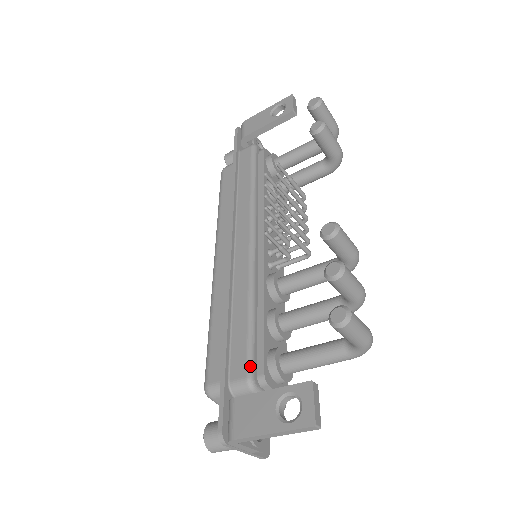
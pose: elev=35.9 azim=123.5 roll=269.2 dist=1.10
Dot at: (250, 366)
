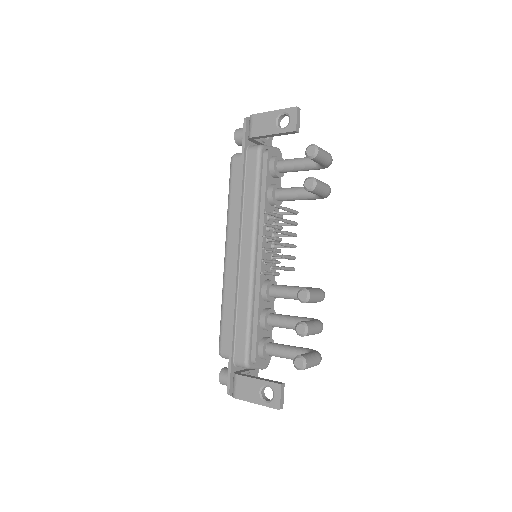
Dot at: (247, 355)
